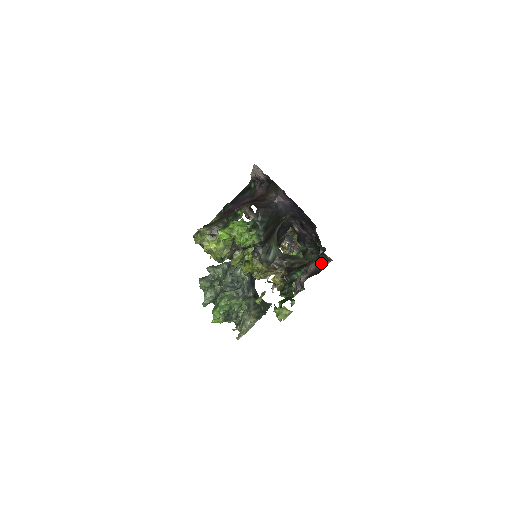
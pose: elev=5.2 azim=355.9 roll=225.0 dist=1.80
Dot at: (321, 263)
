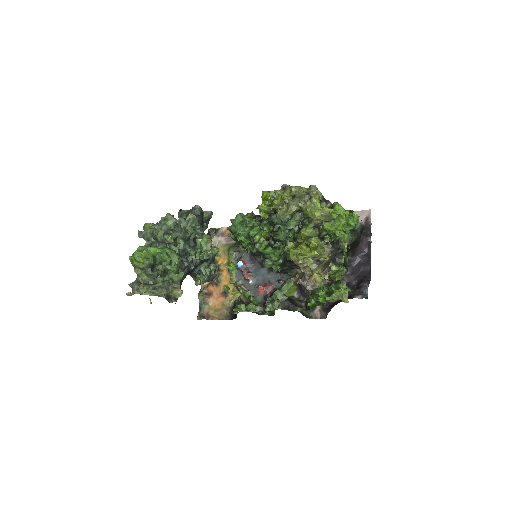
Dot at: (304, 313)
